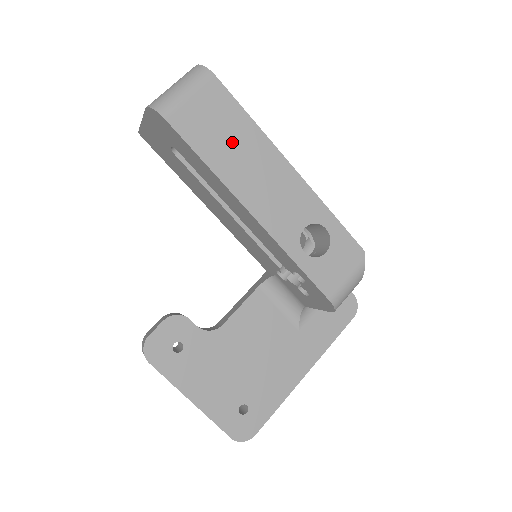
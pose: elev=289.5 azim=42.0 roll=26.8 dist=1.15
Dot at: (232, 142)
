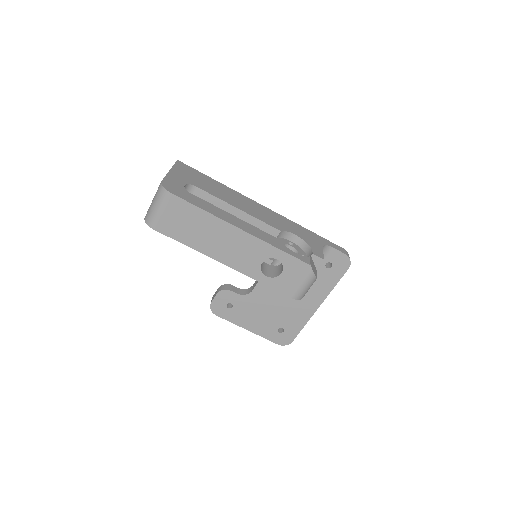
Dot at: (197, 229)
